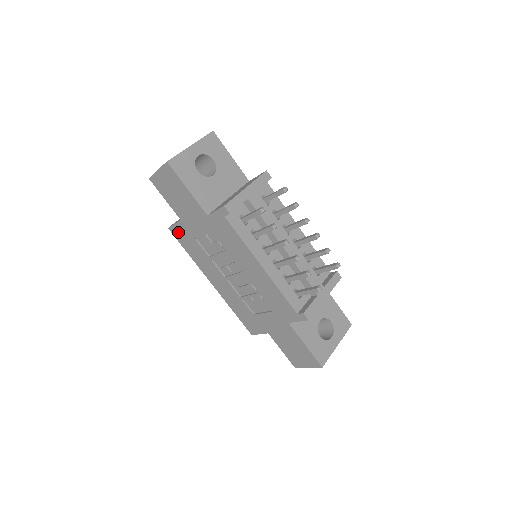
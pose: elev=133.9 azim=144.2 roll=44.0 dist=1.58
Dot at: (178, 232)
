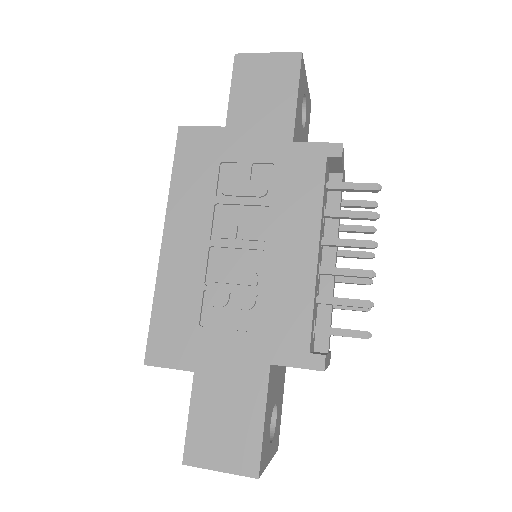
Dot at: (194, 139)
